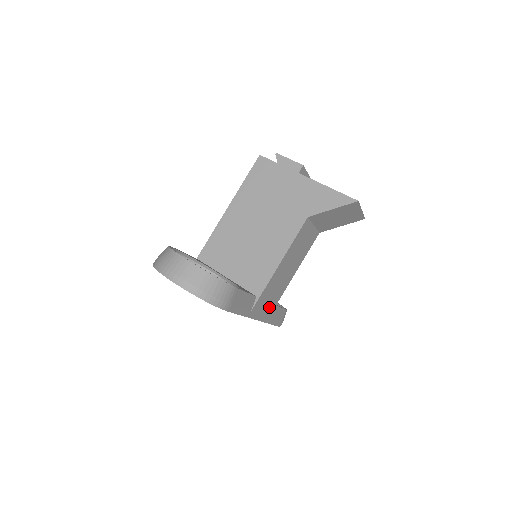
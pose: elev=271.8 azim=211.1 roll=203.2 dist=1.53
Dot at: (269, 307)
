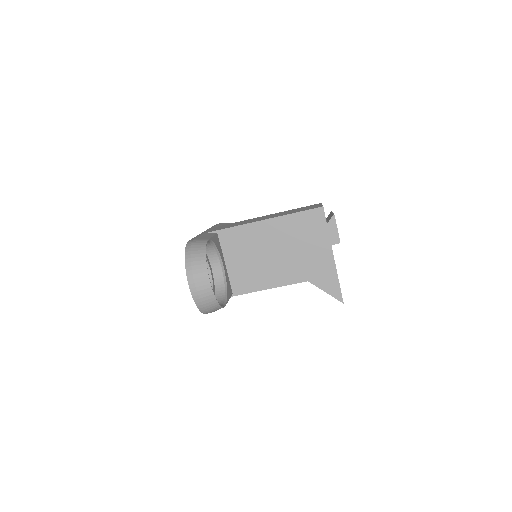
Dot at: occluded
